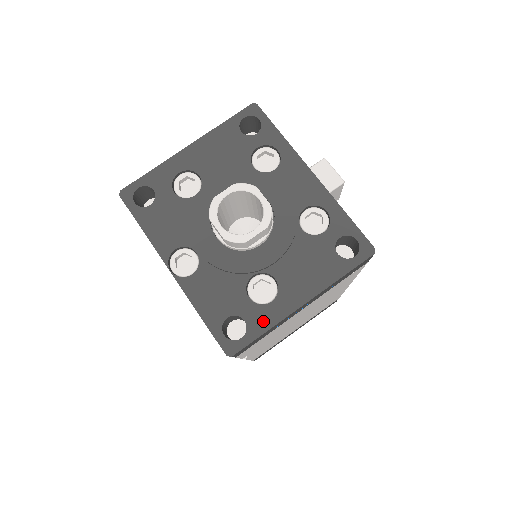
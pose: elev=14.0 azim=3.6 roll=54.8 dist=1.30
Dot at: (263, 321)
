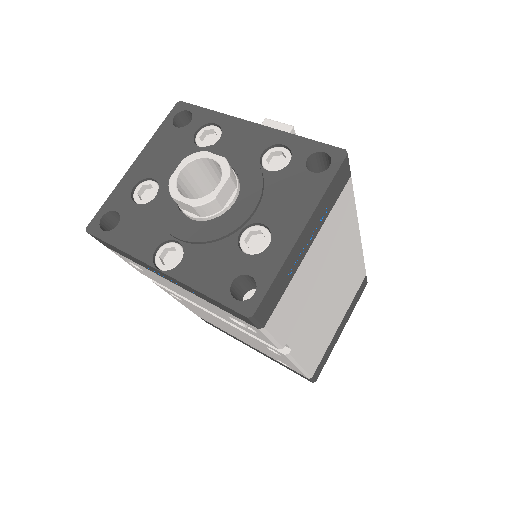
Dot at: (269, 266)
